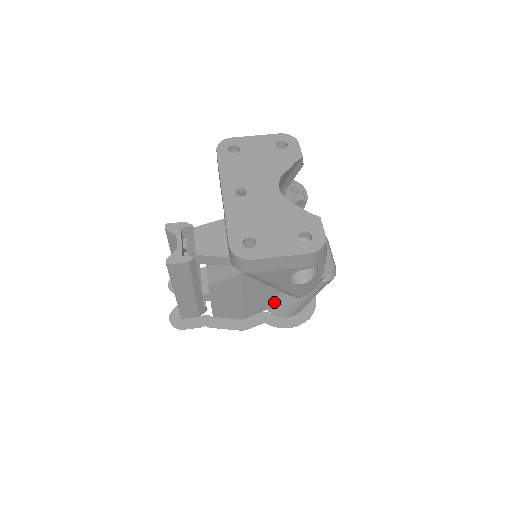
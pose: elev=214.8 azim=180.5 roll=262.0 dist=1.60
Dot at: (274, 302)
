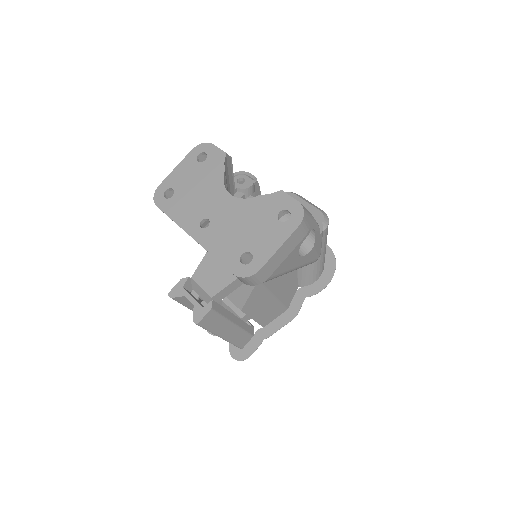
Dot at: (299, 277)
